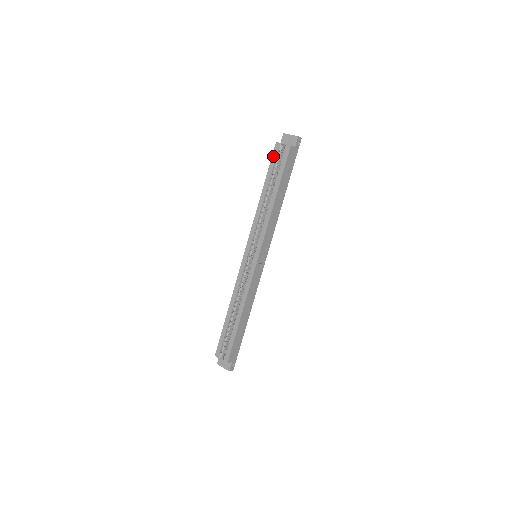
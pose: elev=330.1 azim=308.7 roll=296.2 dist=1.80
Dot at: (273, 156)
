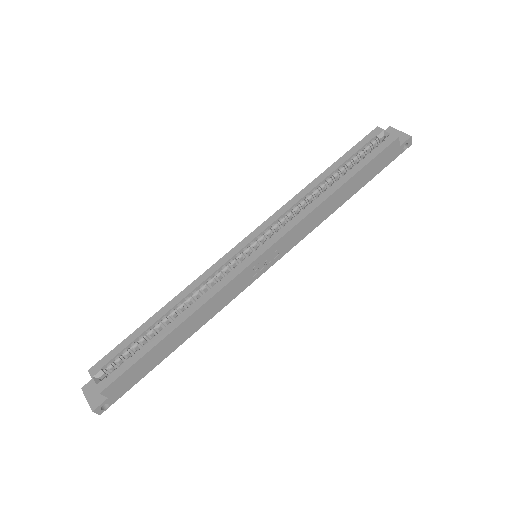
Dot at: (363, 140)
